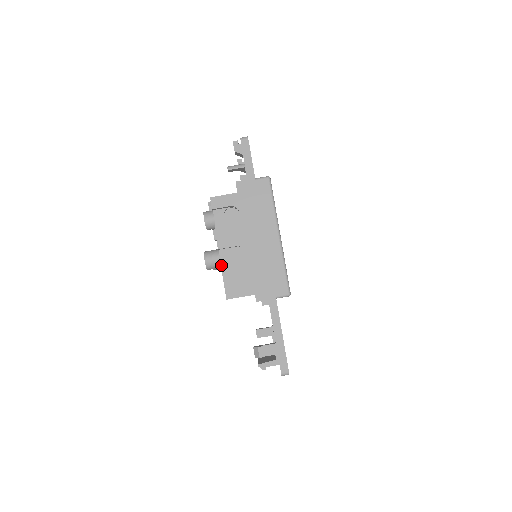
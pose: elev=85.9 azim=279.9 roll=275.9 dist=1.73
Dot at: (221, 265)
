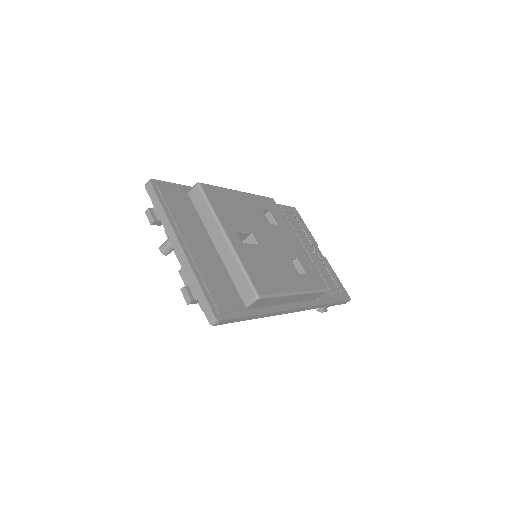
Dot at: occluded
